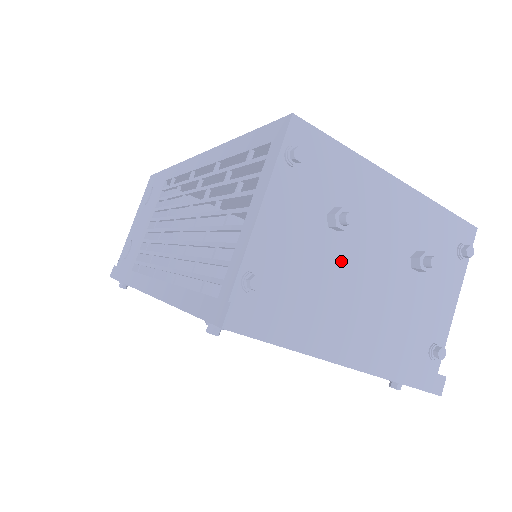
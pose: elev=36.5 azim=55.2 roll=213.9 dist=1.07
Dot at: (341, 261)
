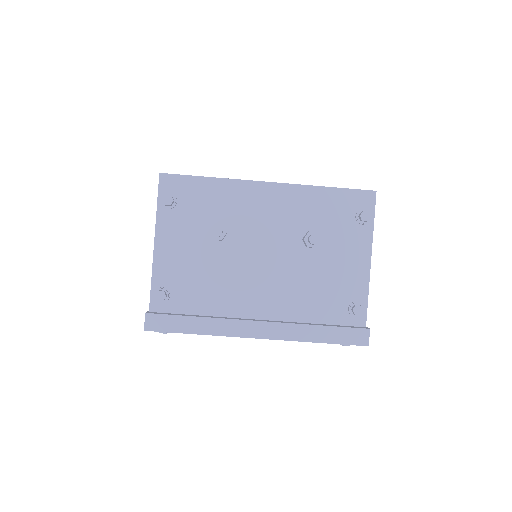
Dot at: (233, 261)
